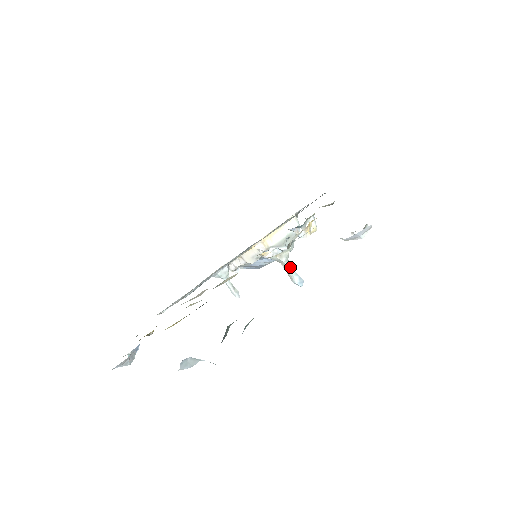
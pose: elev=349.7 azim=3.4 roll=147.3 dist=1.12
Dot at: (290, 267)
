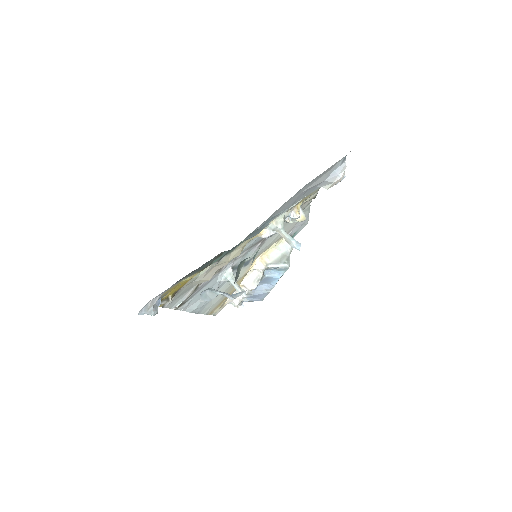
Dot at: (286, 233)
